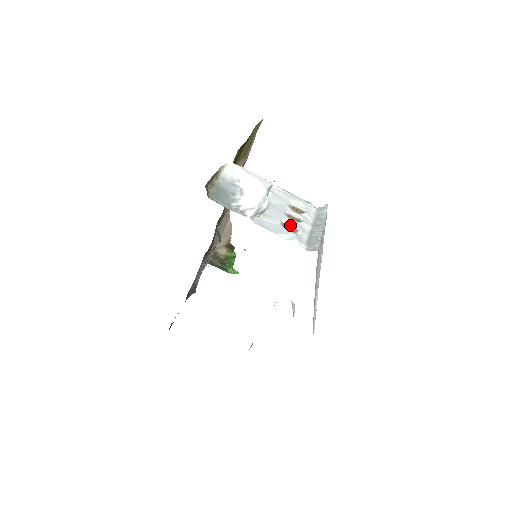
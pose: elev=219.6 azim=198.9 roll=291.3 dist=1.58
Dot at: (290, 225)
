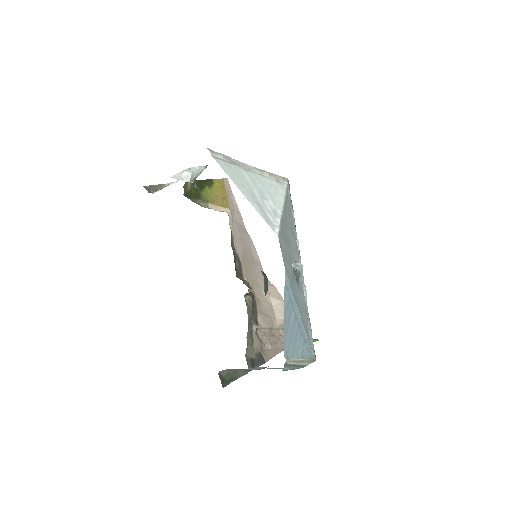
Dot at: occluded
